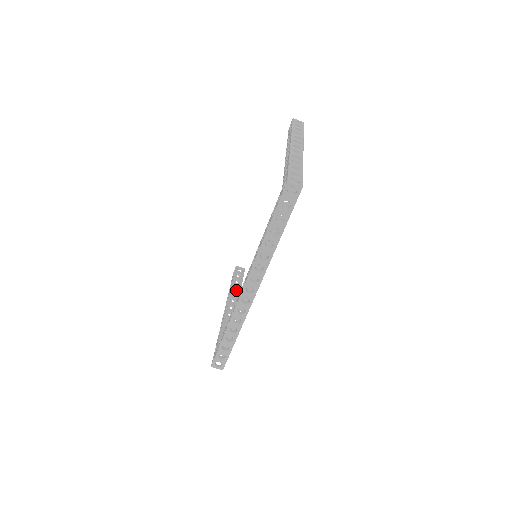
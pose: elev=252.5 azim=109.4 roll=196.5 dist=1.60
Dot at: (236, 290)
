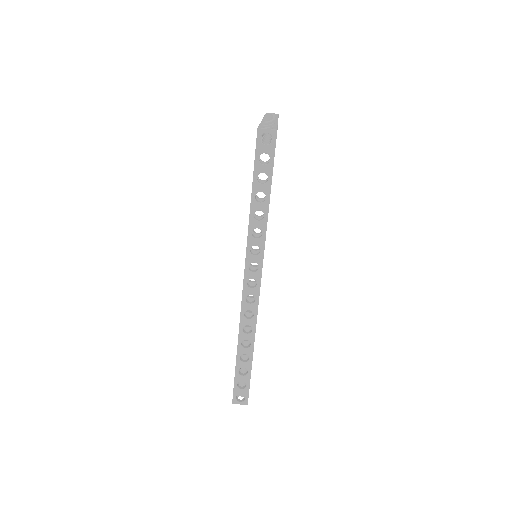
Dot at: occluded
